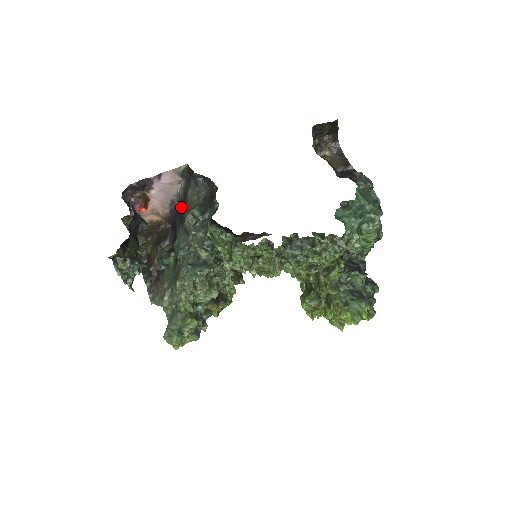
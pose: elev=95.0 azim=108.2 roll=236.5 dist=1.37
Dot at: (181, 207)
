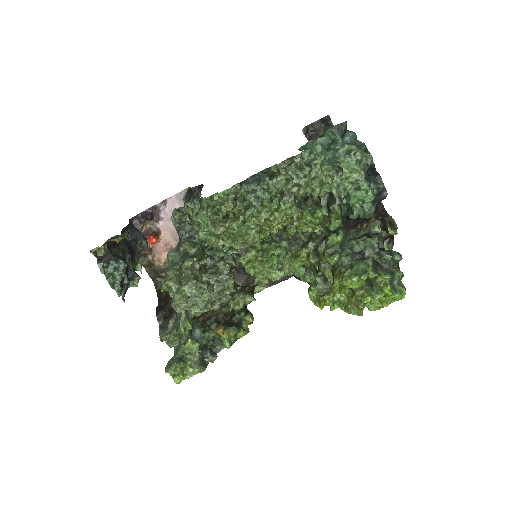
Dot at: occluded
